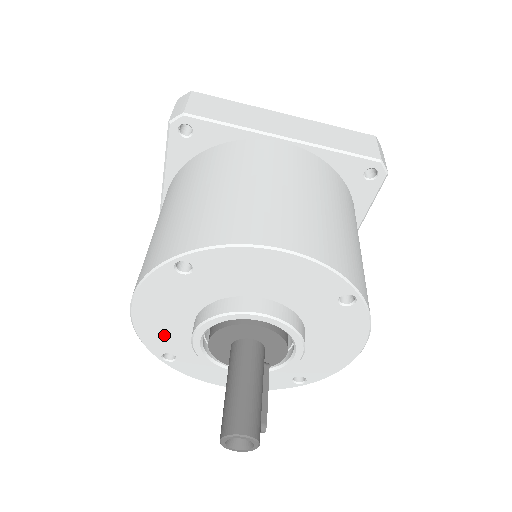
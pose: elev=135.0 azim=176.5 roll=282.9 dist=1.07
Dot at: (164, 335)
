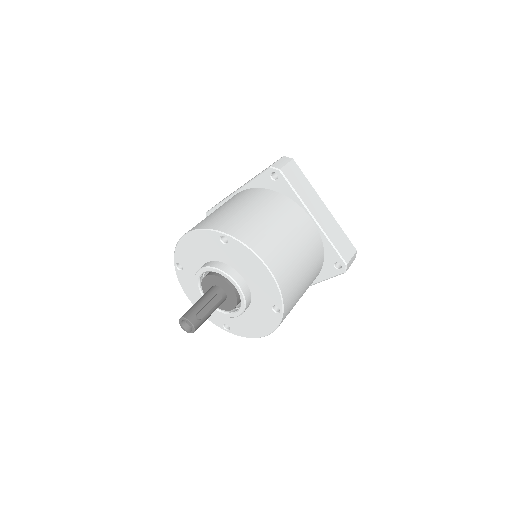
Dot at: occluded
